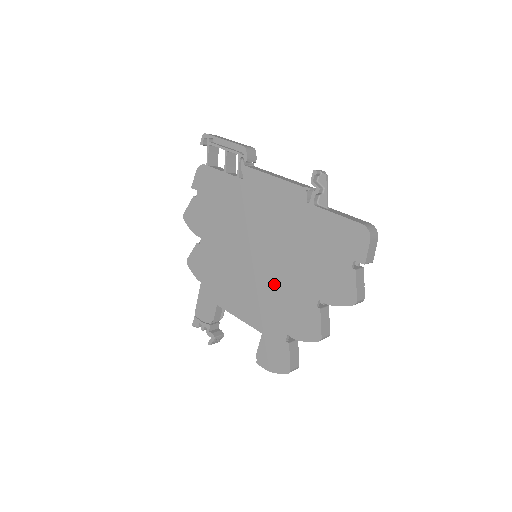
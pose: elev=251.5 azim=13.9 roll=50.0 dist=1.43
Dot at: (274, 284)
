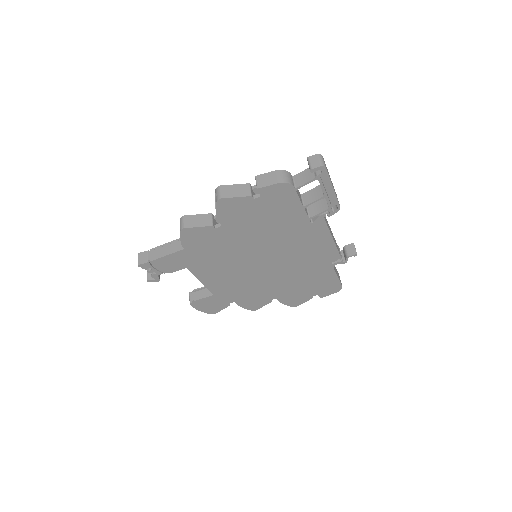
Dot at: (256, 281)
